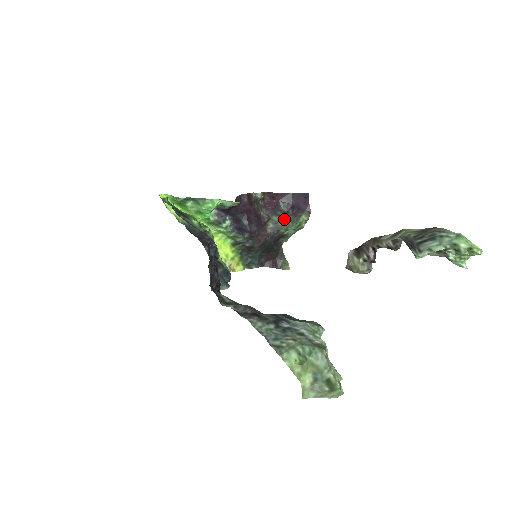
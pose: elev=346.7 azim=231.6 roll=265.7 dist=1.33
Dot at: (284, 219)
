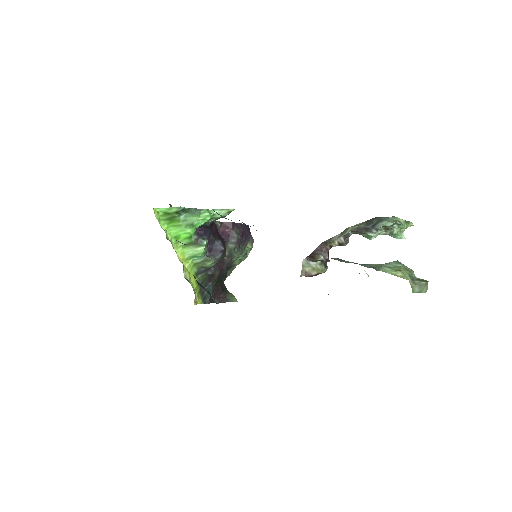
Dot at: (237, 246)
